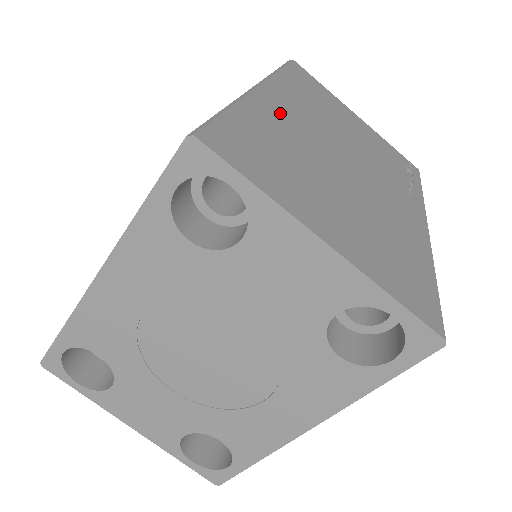
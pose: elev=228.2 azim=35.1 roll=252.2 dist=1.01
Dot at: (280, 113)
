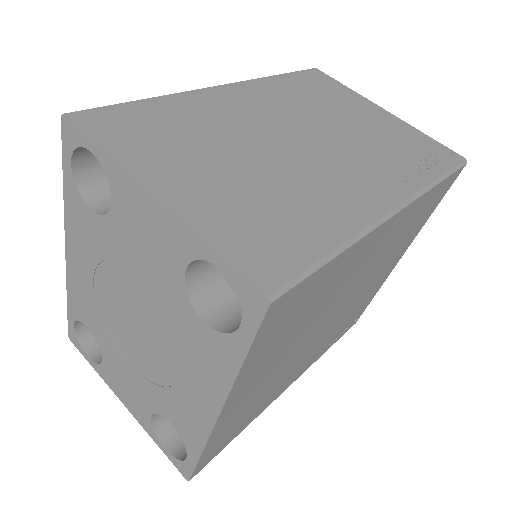
Dot at: (223, 104)
